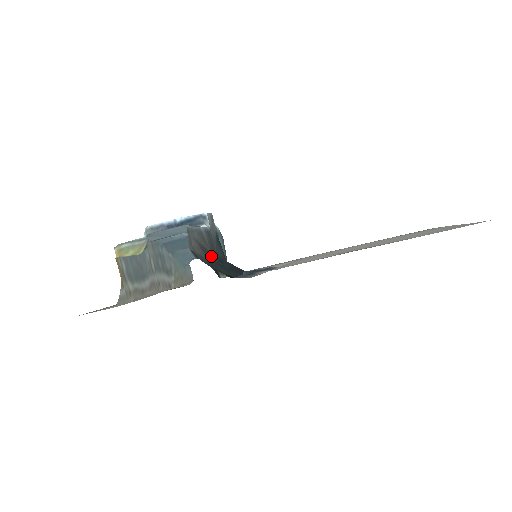
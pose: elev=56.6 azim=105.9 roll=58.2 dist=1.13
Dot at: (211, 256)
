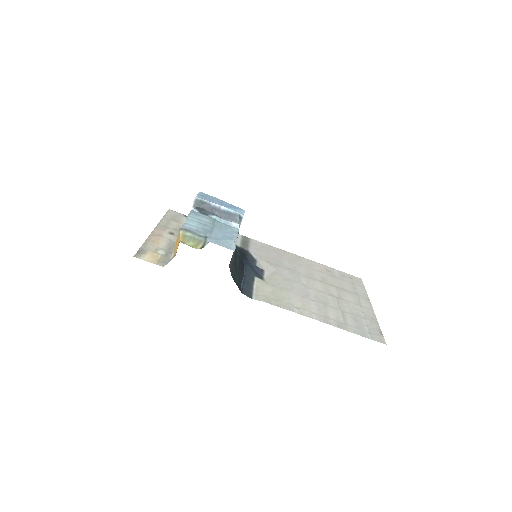
Dot at: (233, 258)
